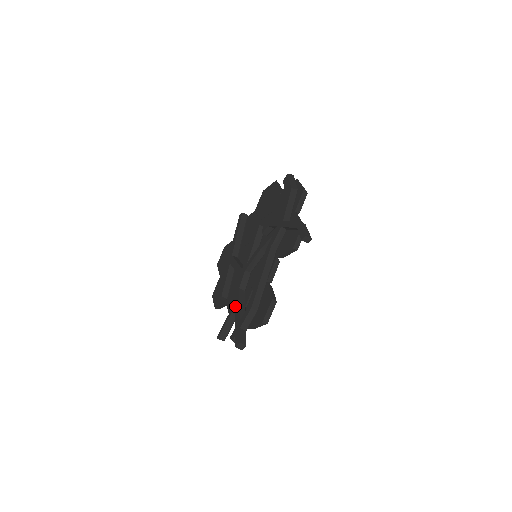
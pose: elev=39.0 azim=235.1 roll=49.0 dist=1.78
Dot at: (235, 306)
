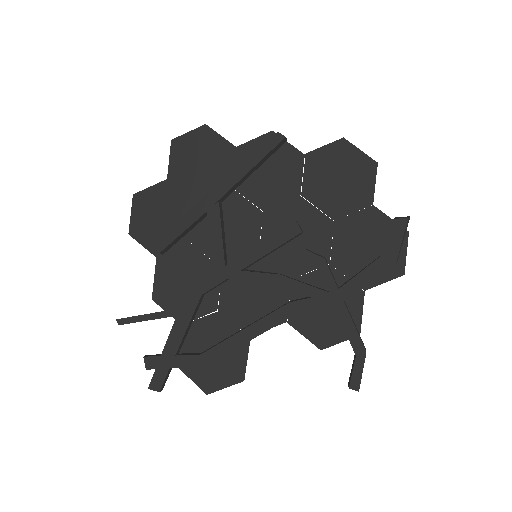
Dot at: (179, 318)
